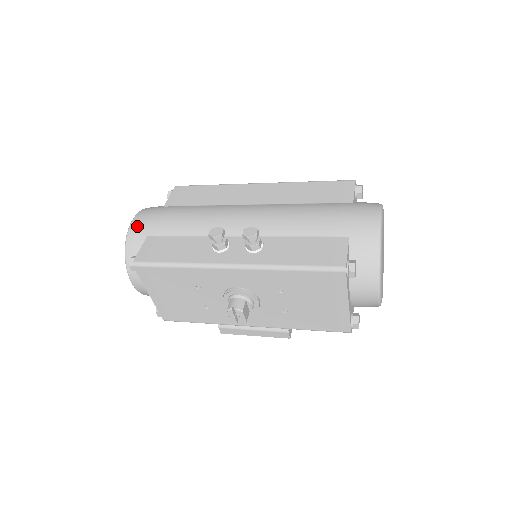
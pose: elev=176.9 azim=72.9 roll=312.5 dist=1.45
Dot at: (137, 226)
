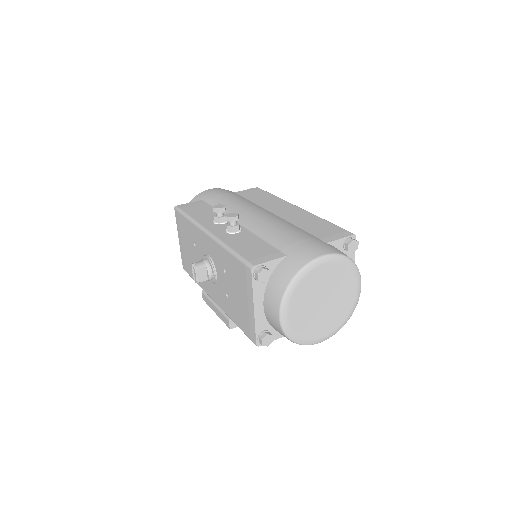
Dot at: (205, 192)
